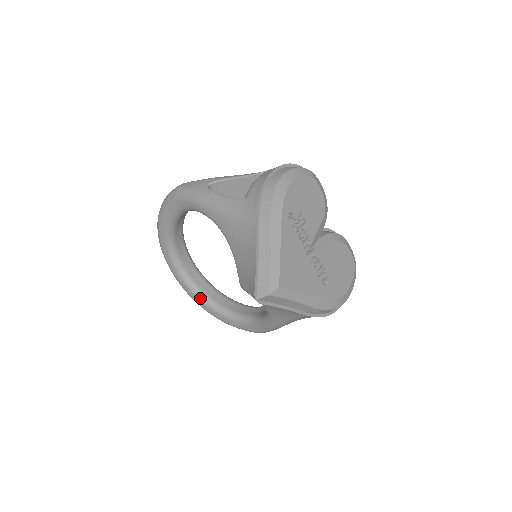
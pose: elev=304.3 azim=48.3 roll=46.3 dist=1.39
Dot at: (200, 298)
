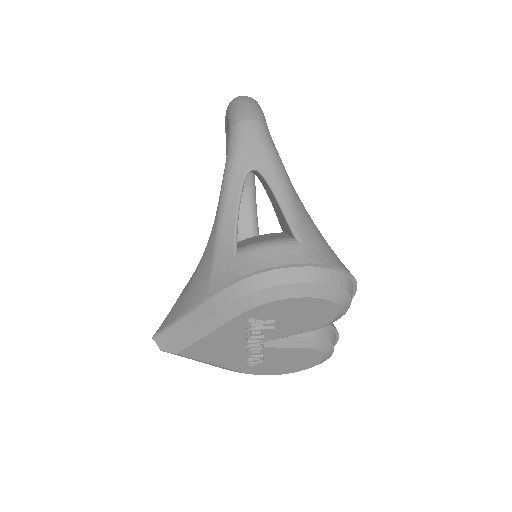
Dot at: occluded
